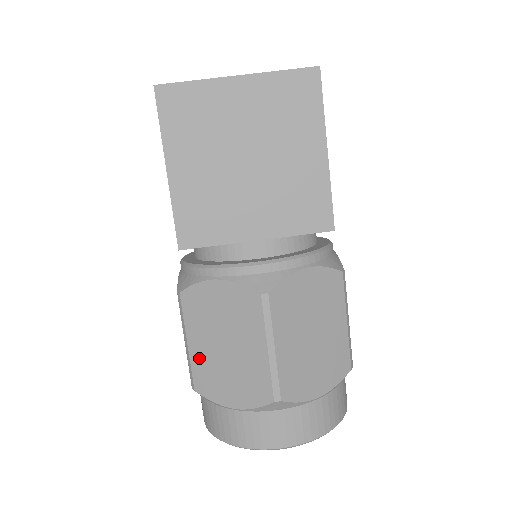
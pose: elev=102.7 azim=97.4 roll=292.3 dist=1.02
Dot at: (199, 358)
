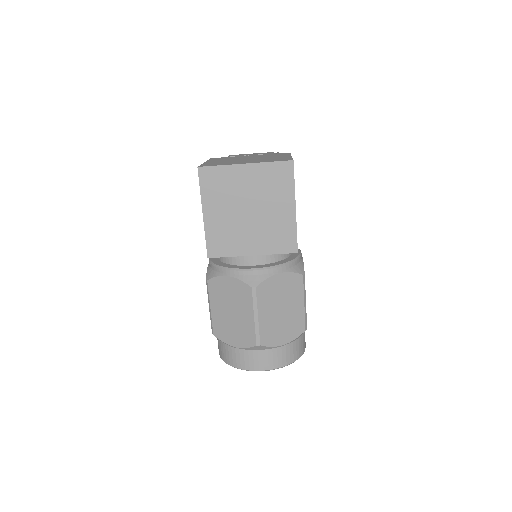
Dot at: (217, 317)
